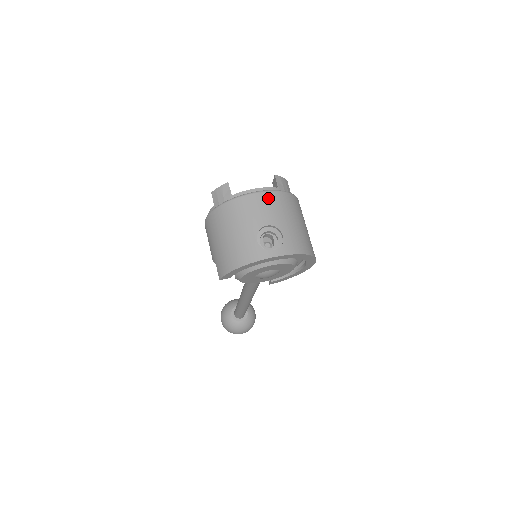
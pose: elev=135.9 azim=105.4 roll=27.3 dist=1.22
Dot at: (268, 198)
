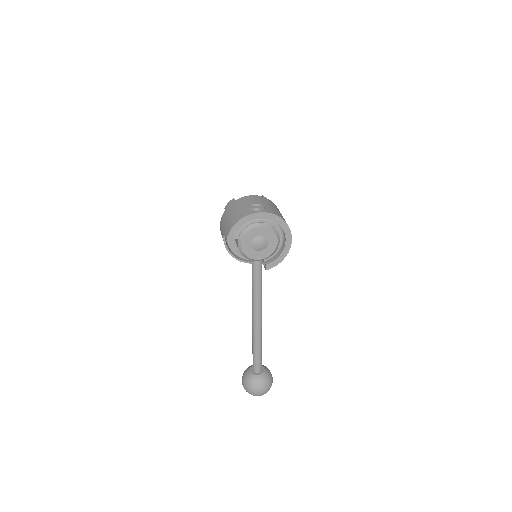
Dot at: (257, 197)
